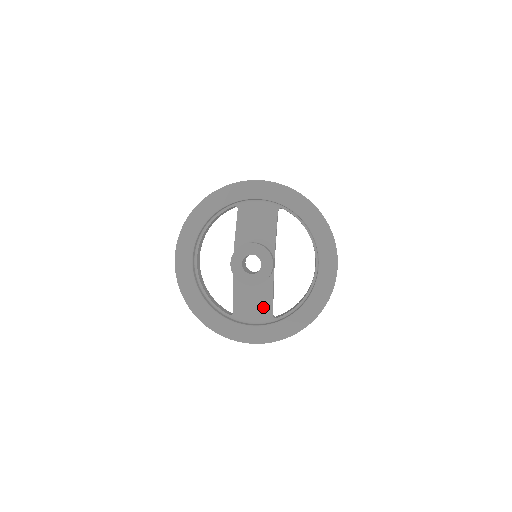
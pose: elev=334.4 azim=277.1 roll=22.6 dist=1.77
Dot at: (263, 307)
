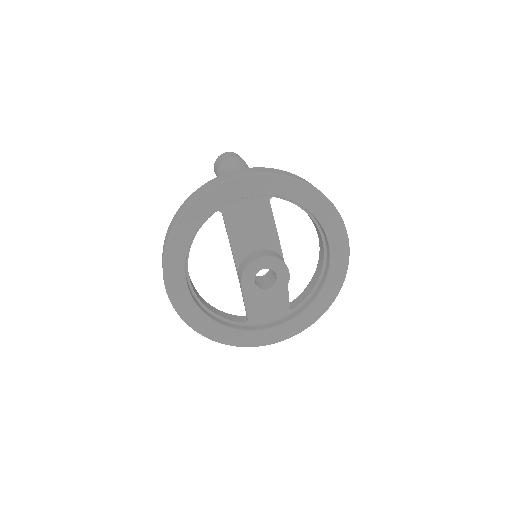
Dot at: (280, 306)
